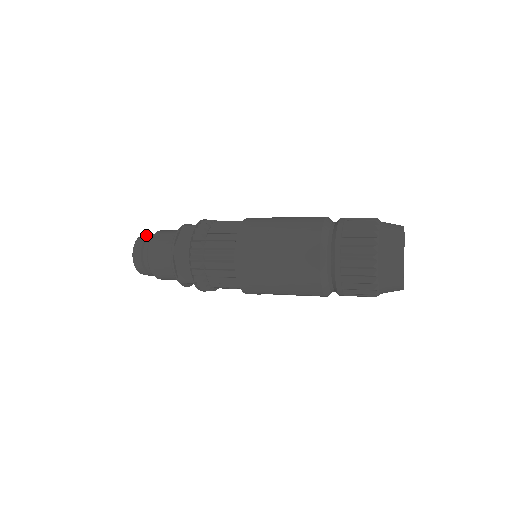
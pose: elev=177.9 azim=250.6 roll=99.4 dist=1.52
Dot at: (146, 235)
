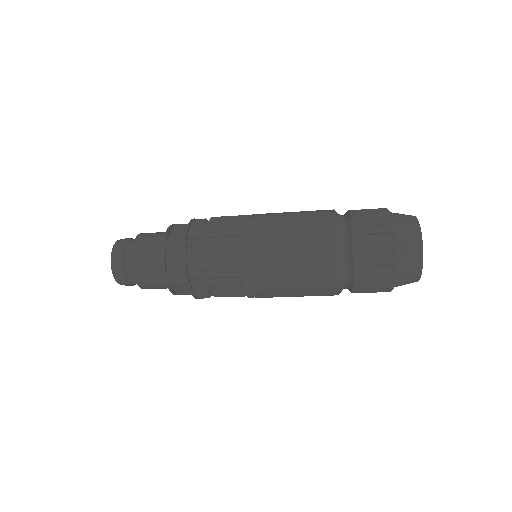
Dot at: (128, 238)
